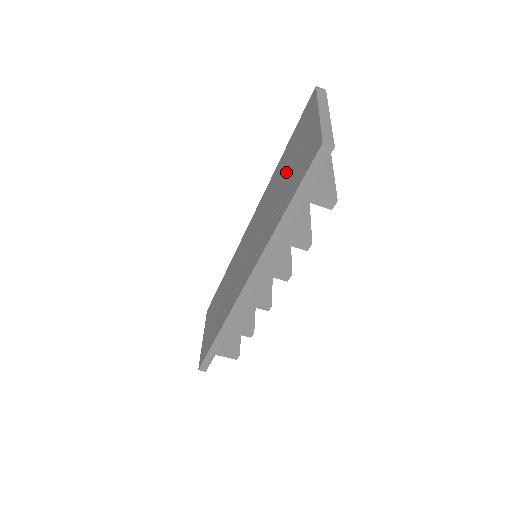
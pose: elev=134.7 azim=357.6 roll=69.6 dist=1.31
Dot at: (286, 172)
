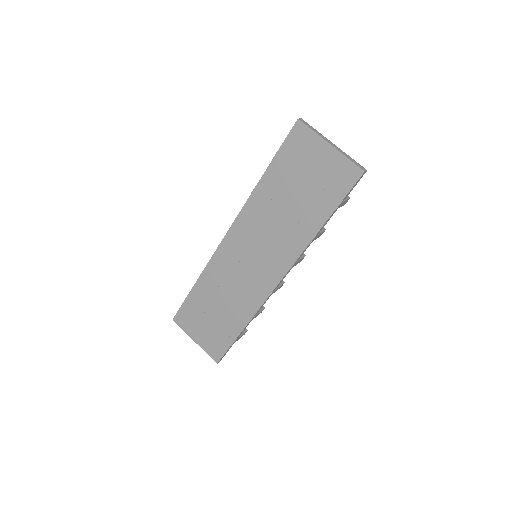
Dot at: (295, 190)
